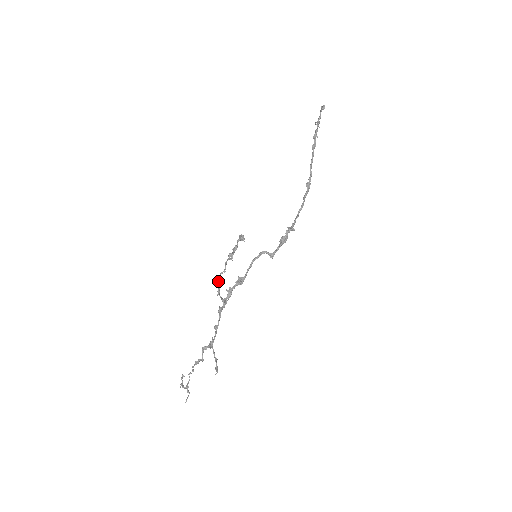
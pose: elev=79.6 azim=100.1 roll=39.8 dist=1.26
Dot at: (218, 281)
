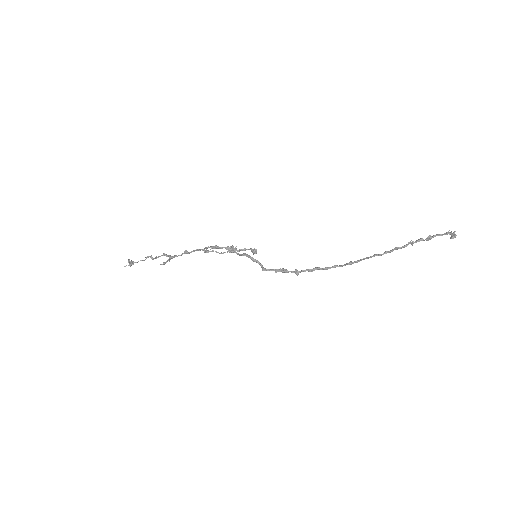
Dot at: (209, 251)
